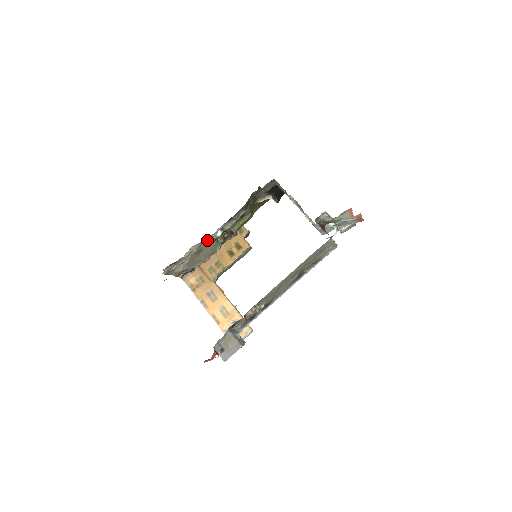
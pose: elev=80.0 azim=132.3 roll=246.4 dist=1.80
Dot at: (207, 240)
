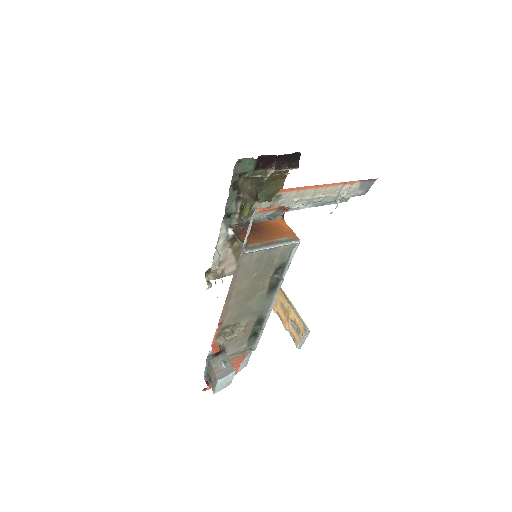
Dot at: (228, 240)
